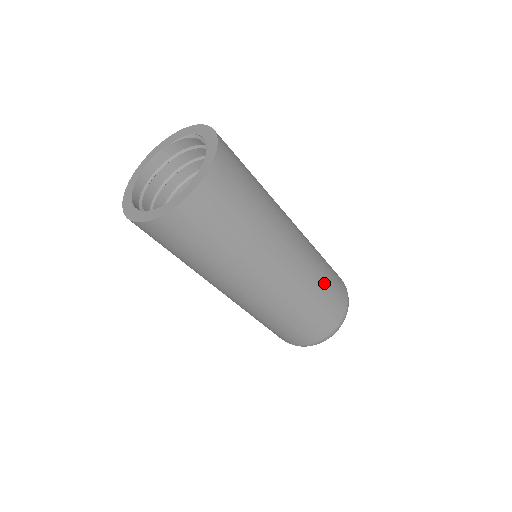
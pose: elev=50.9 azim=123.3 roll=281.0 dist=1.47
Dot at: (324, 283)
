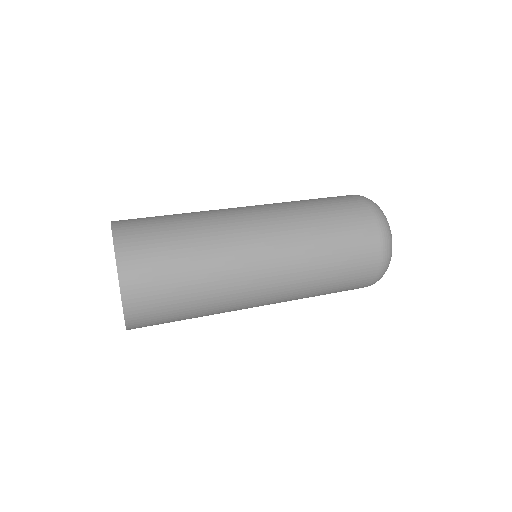
Dot at: (329, 276)
